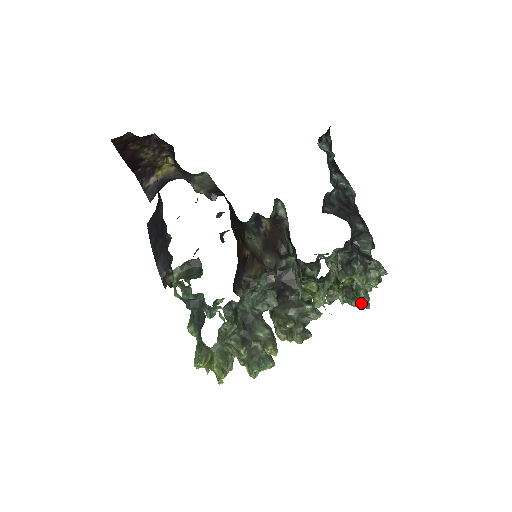
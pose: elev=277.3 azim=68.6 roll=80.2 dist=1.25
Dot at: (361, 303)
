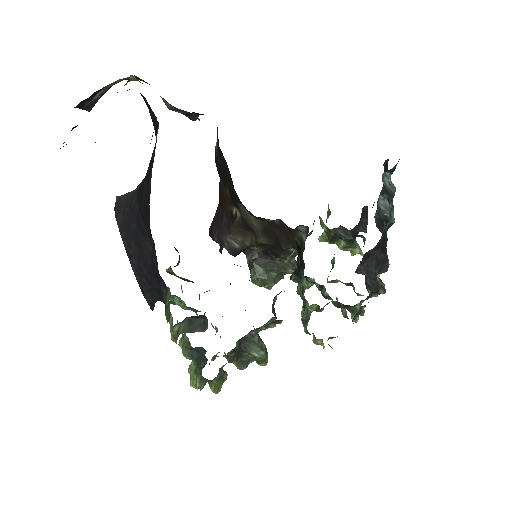
Dot at: (352, 319)
